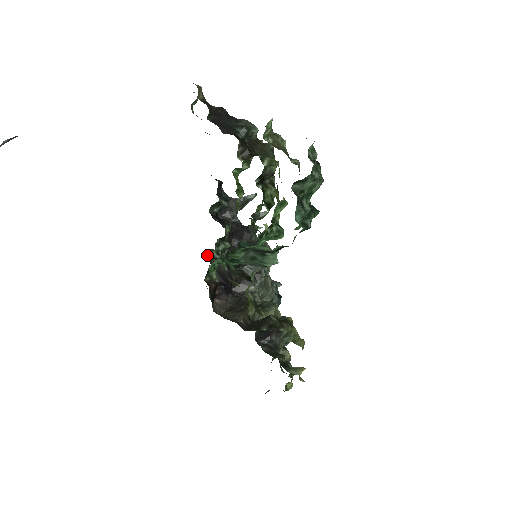
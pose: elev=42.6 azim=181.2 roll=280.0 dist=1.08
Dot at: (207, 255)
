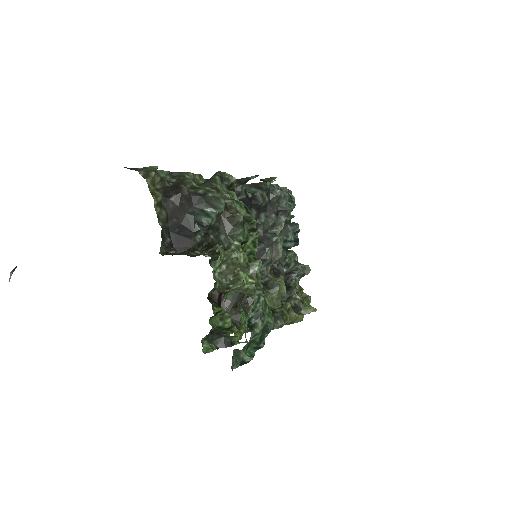
Dot at: (211, 261)
